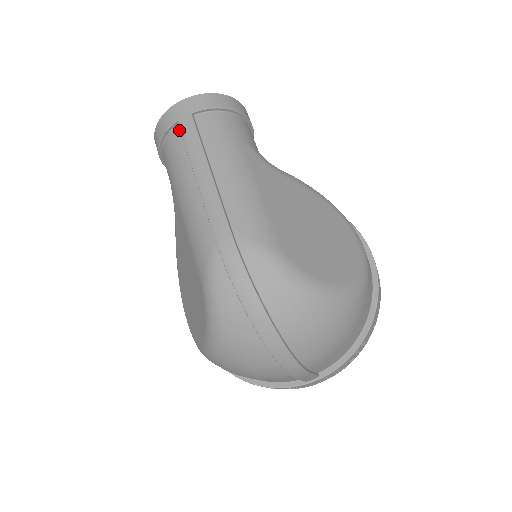
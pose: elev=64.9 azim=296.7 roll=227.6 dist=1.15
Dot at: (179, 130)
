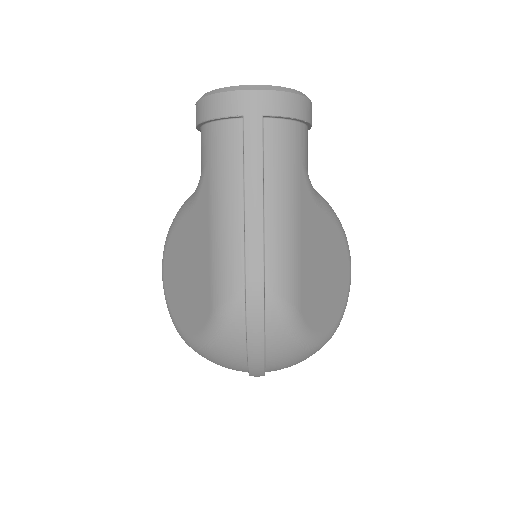
Dot at: (240, 127)
